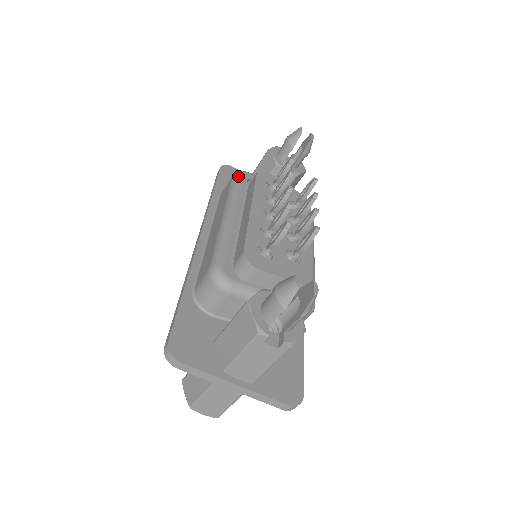
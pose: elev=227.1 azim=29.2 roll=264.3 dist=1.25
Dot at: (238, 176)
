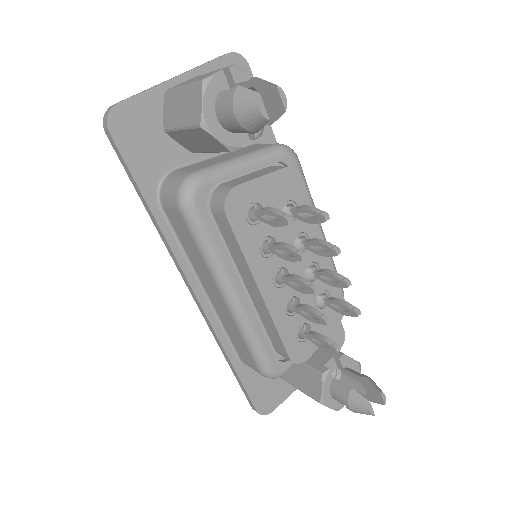
Dot at: (193, 216)
